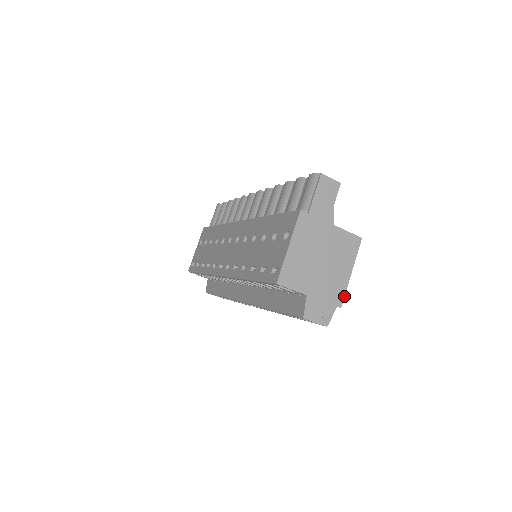
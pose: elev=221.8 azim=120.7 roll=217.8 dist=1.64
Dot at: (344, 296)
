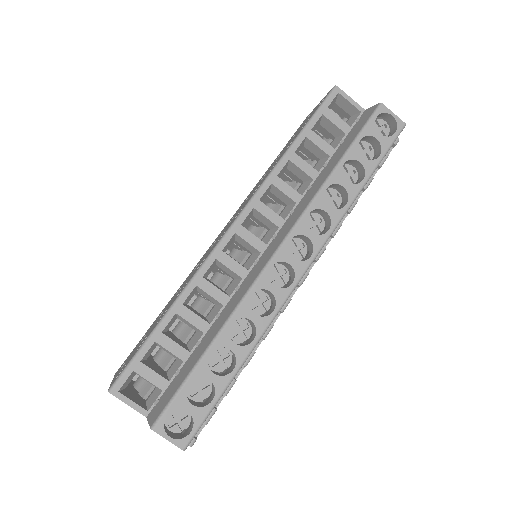
Dot at: occluded
